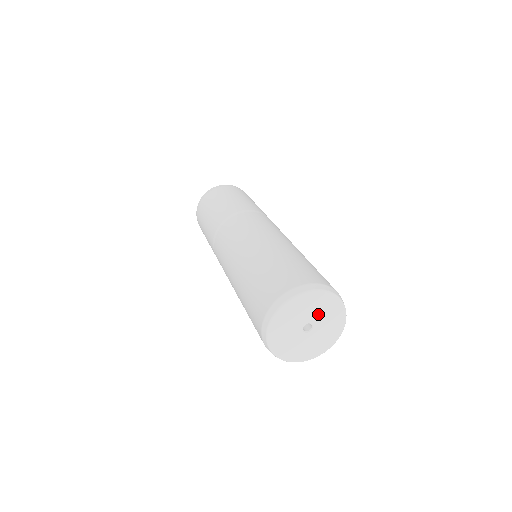
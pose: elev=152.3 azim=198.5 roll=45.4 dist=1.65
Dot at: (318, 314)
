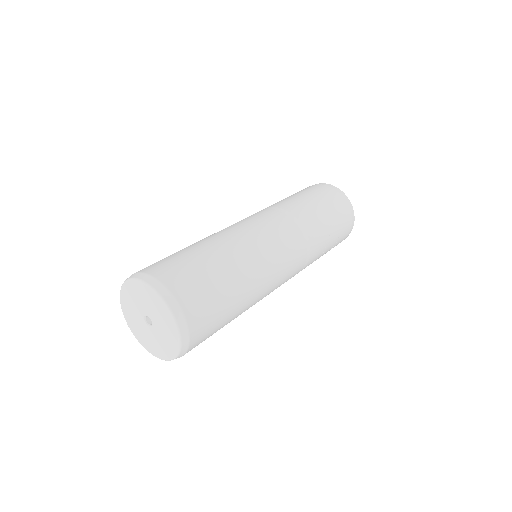
Dot at: (161, 329)
